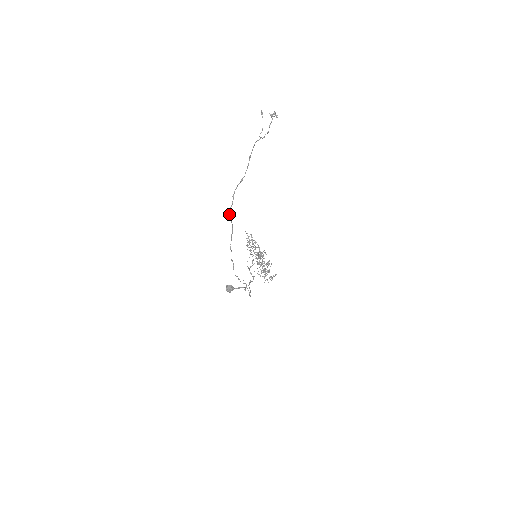
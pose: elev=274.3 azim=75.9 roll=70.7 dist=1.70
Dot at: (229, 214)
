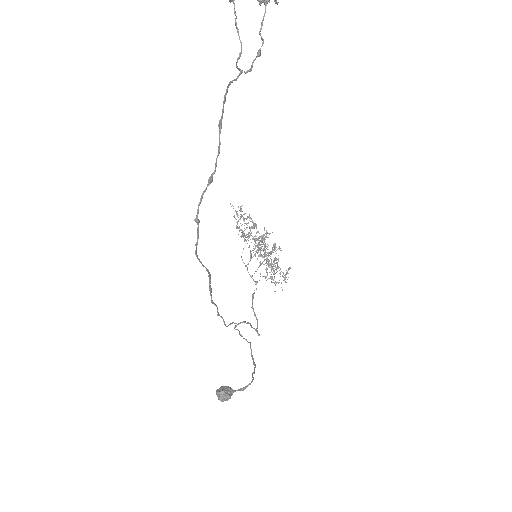
Dot at: occluded
